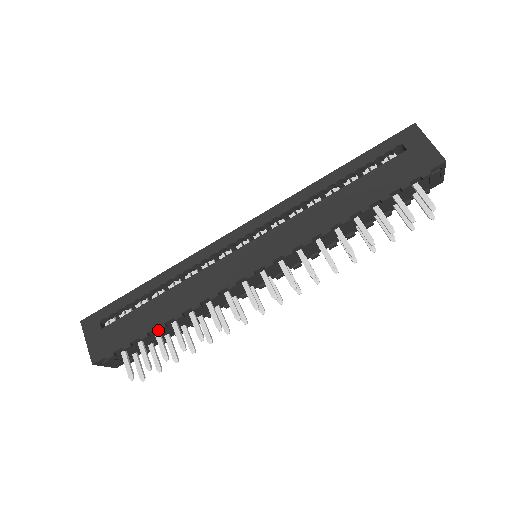
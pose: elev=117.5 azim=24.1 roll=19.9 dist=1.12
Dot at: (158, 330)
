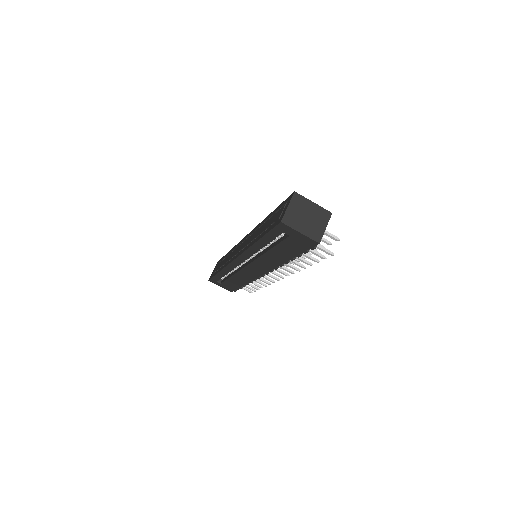
Dot at: occluded
